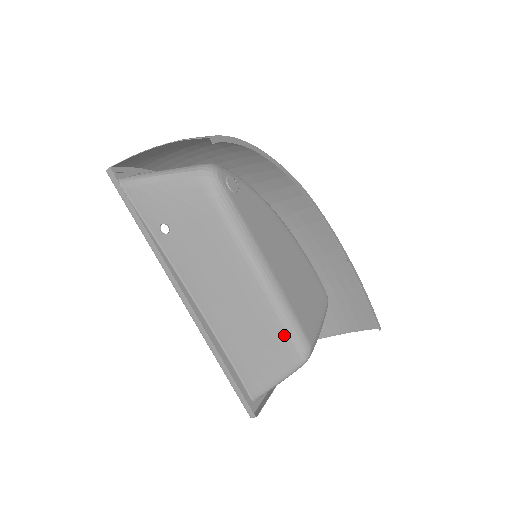
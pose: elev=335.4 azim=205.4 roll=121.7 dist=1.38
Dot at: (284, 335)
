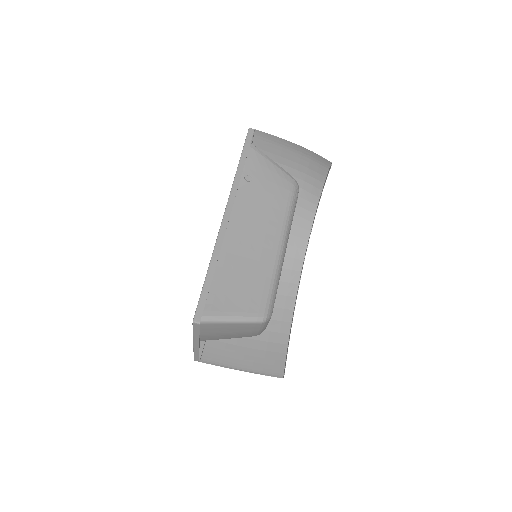
Dot at: (266, 291)
